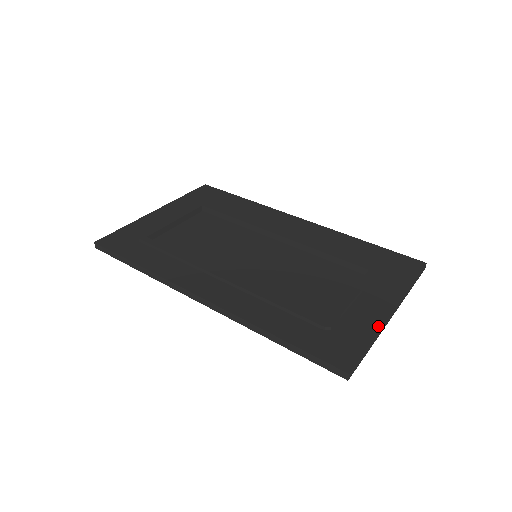
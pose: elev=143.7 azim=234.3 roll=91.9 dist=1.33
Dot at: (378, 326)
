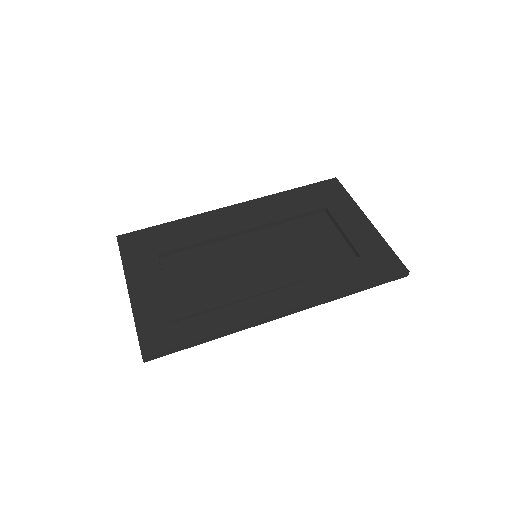
Dot at: (378, 235)
